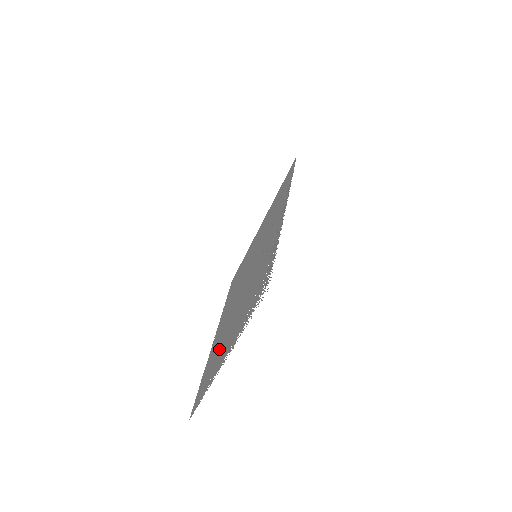
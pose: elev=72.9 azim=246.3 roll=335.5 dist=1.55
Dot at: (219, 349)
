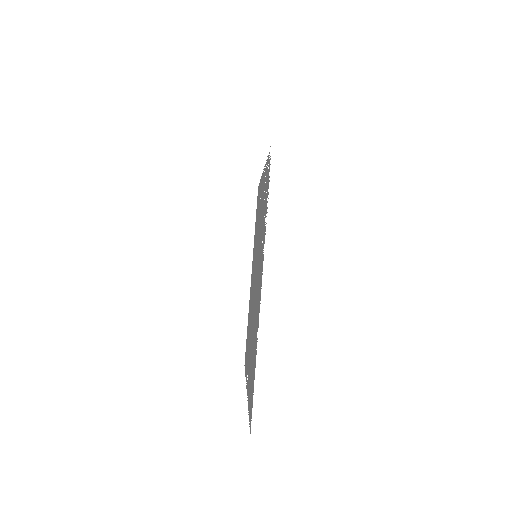
Dot at: (254, 332)
